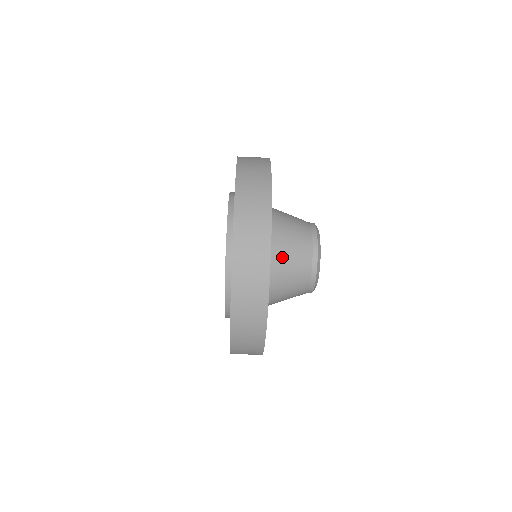
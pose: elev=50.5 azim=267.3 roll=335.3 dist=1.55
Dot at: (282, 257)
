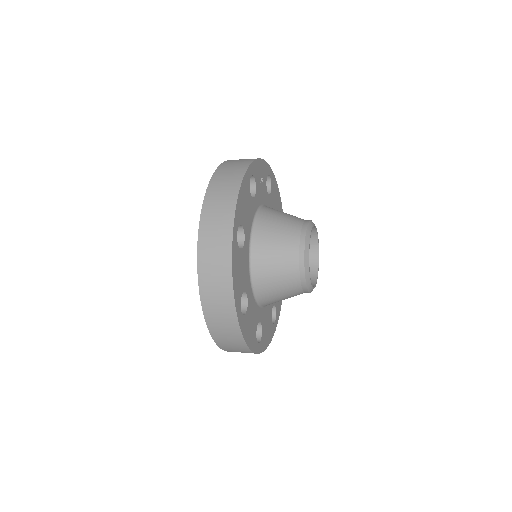
Dot at: (265, 268)
